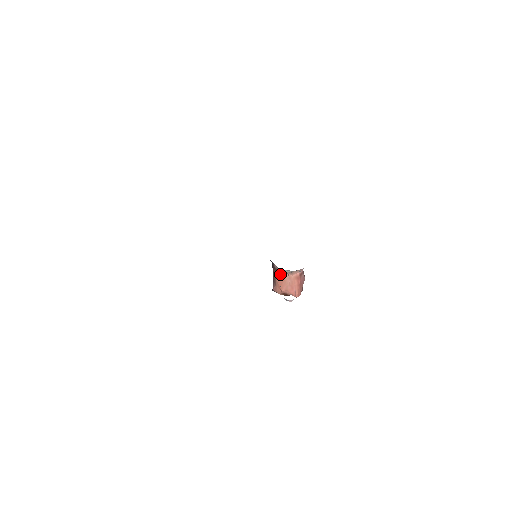
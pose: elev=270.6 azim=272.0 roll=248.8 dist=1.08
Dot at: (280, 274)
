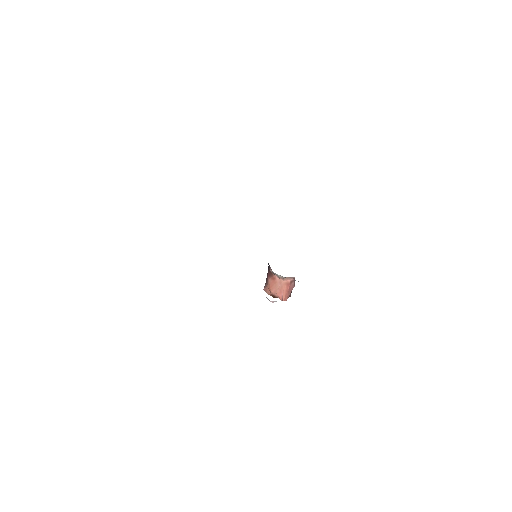
Dot at: (273, 277)
